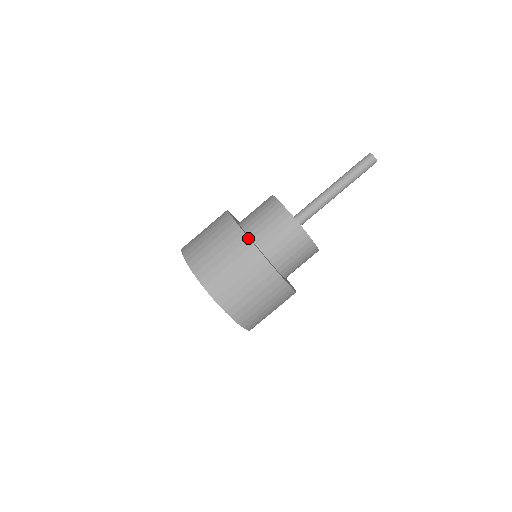
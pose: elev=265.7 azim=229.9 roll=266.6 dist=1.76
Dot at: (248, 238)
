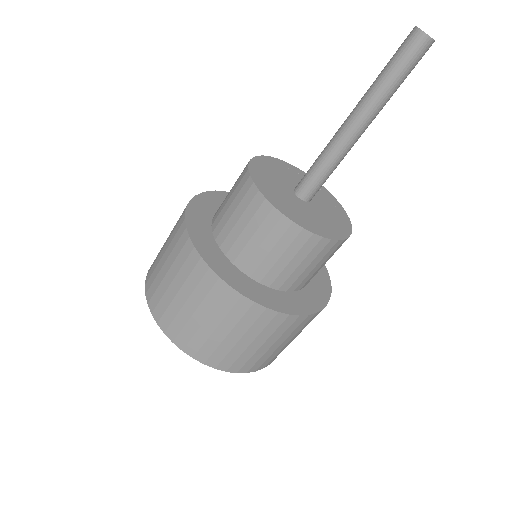
Dot at: (209, 268)
